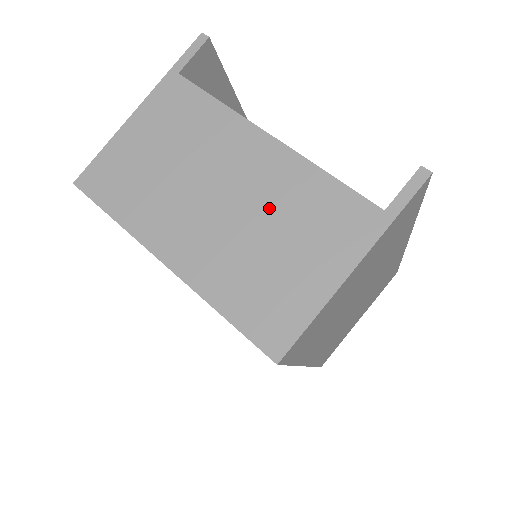
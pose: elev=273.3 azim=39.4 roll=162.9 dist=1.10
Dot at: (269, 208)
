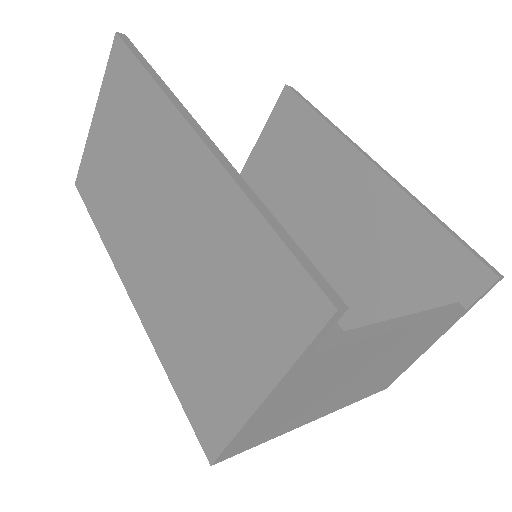
Dot at: (394, 356)
